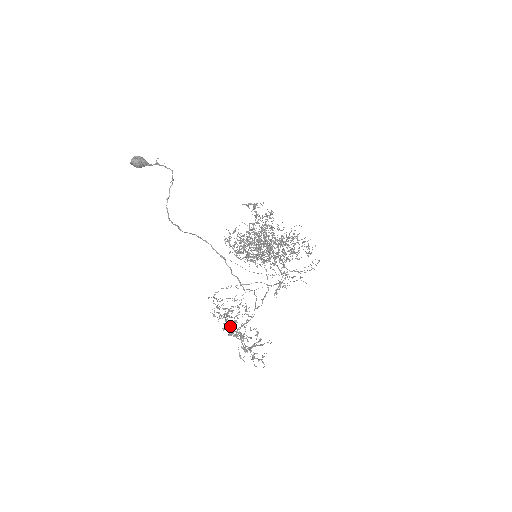
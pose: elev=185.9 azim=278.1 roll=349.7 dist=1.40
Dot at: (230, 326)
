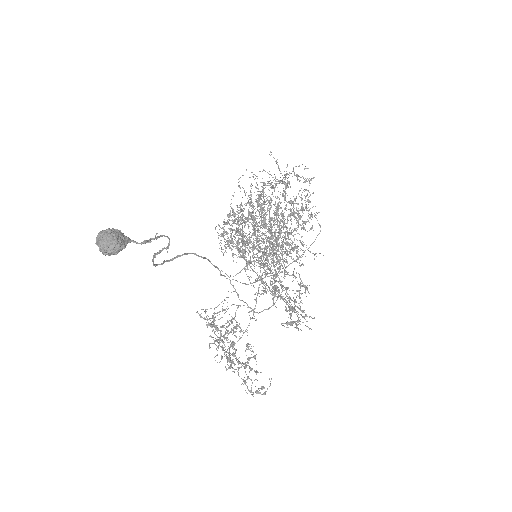
Dot at: occluded
